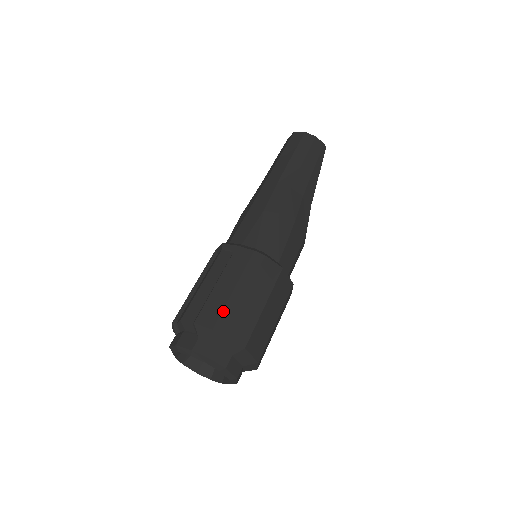
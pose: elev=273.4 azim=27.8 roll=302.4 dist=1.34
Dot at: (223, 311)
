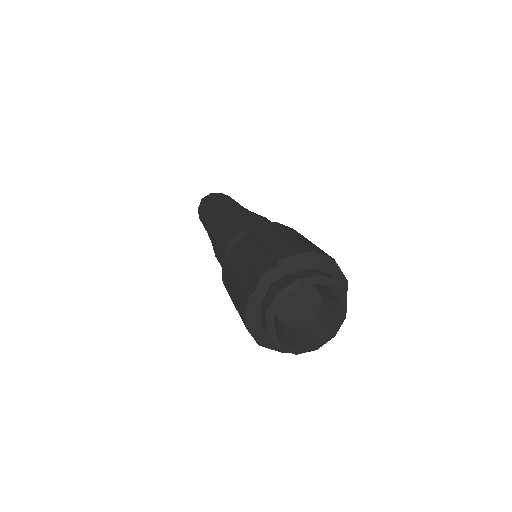
Dot at: (291, 245)
